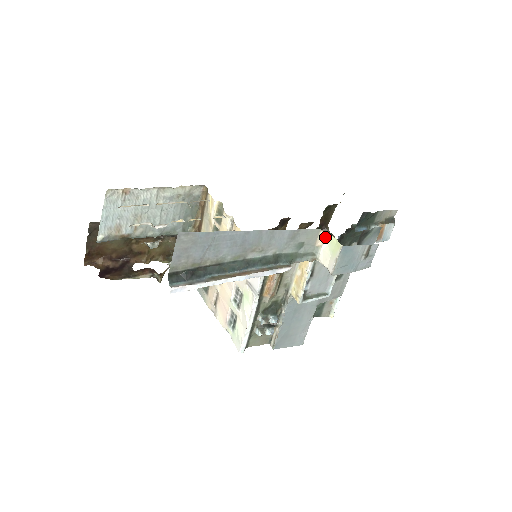
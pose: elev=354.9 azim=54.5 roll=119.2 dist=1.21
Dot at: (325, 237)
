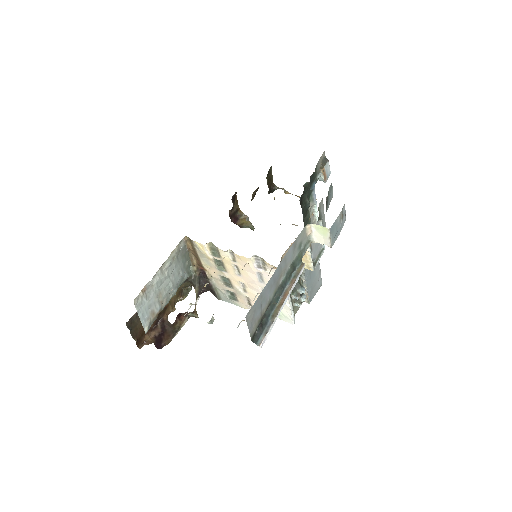
Dot at: (311, 227)
